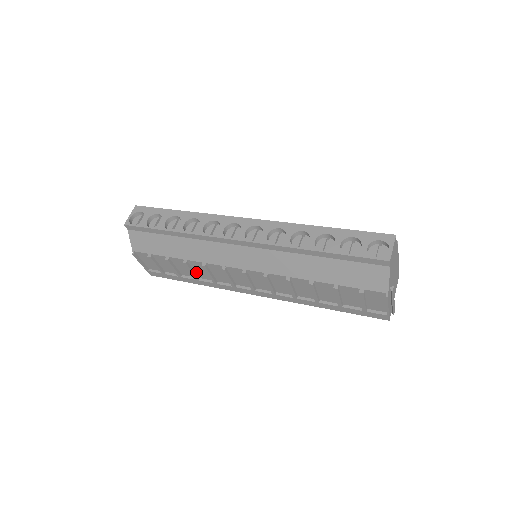
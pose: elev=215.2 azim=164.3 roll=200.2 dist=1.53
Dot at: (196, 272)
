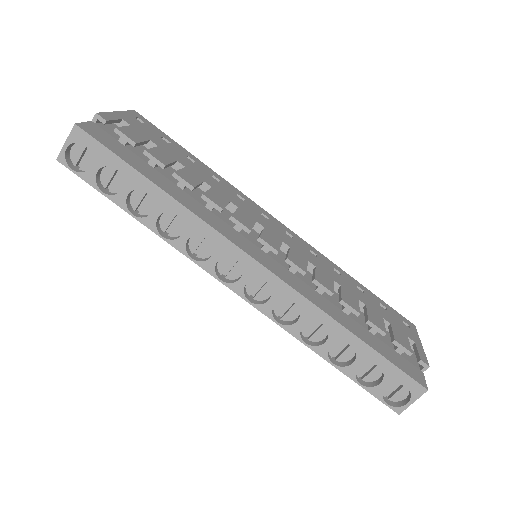
Dot at: occluded
